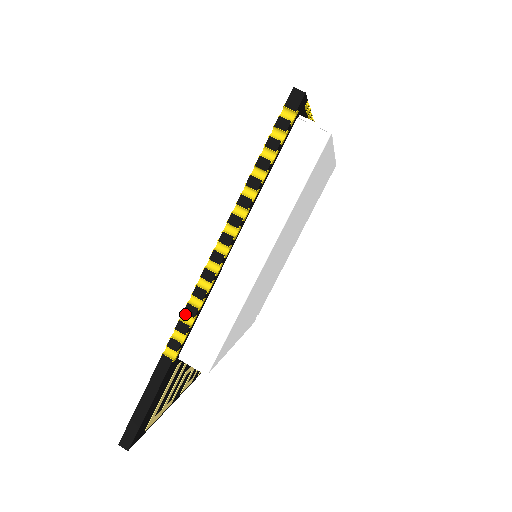
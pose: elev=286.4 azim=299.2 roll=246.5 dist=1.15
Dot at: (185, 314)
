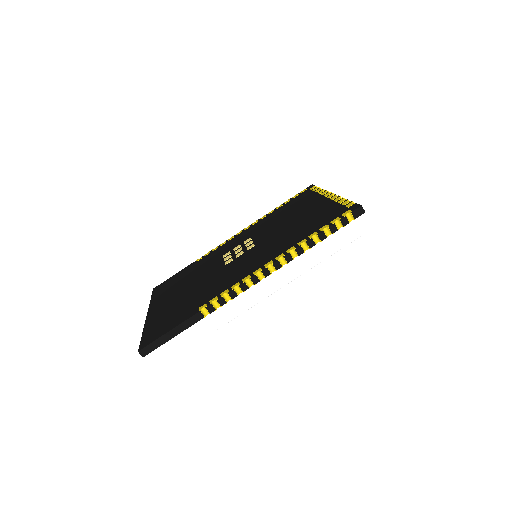
Dot at: (227, 294)
